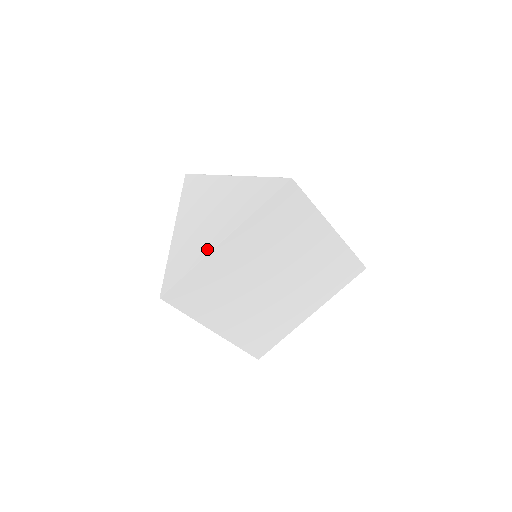
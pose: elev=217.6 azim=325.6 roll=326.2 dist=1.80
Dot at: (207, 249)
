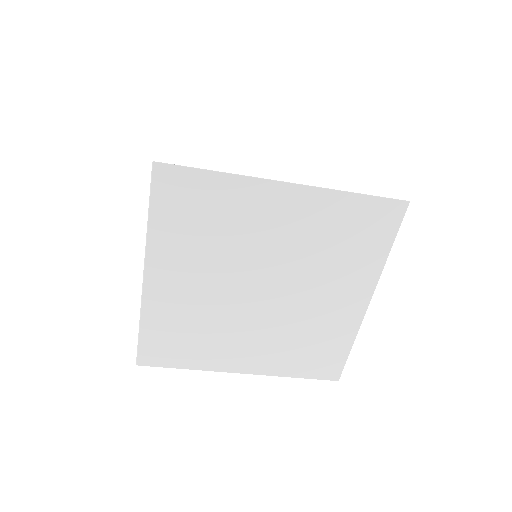
Dot at: occluded
